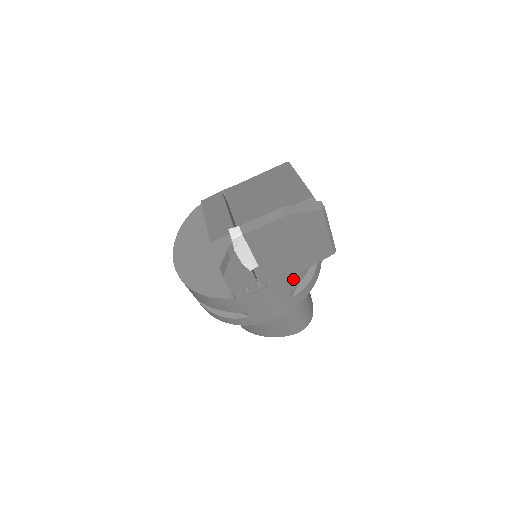
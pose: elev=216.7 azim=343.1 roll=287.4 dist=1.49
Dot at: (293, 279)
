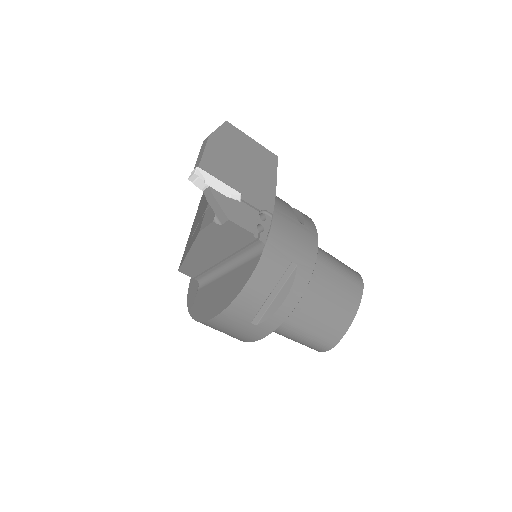
Dot at: (284, 208)
